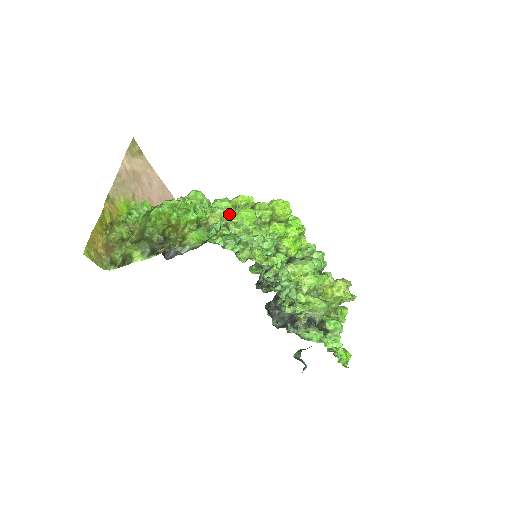
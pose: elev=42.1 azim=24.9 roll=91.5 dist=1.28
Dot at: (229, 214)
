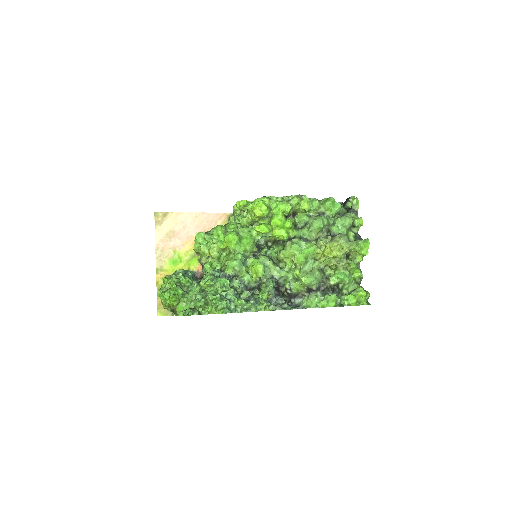
Dot at: (220, 244)
